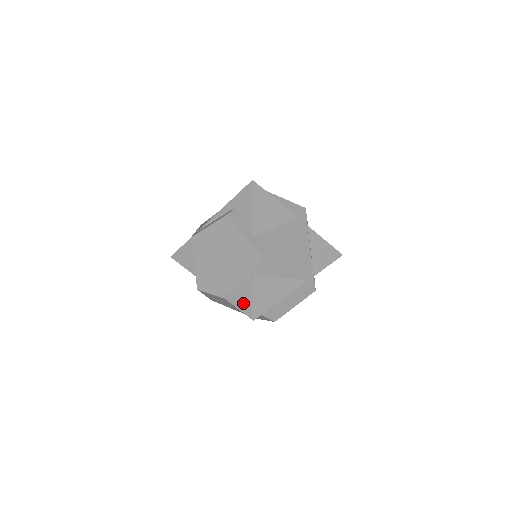
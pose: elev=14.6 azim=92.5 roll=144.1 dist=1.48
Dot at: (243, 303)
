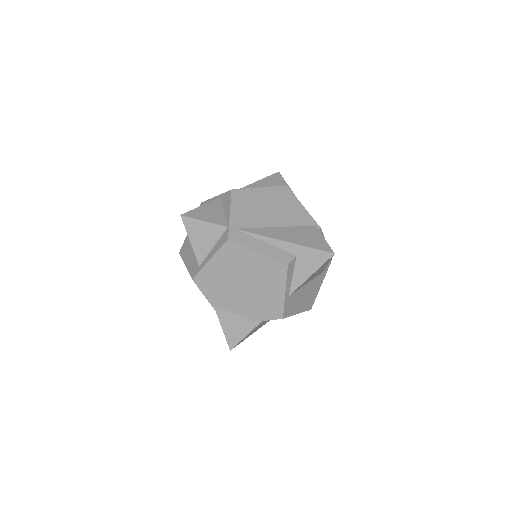
Dot at: (232, 332)
